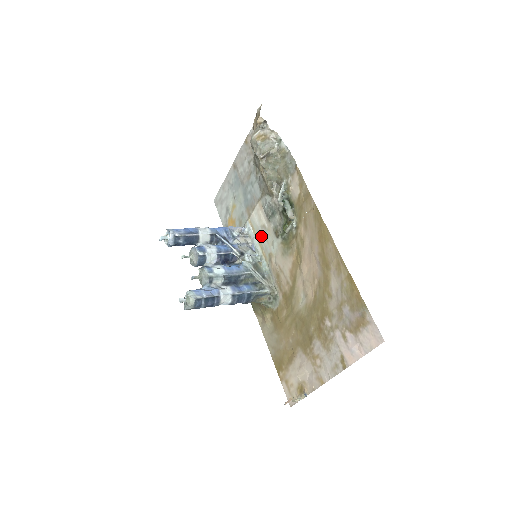
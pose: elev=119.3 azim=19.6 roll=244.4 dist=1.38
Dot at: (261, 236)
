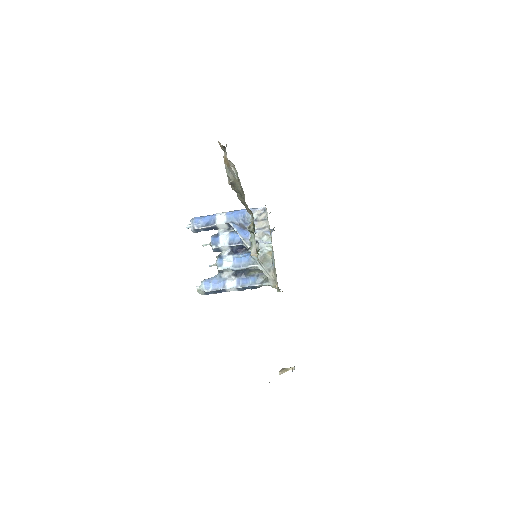
Dot at: occluded
